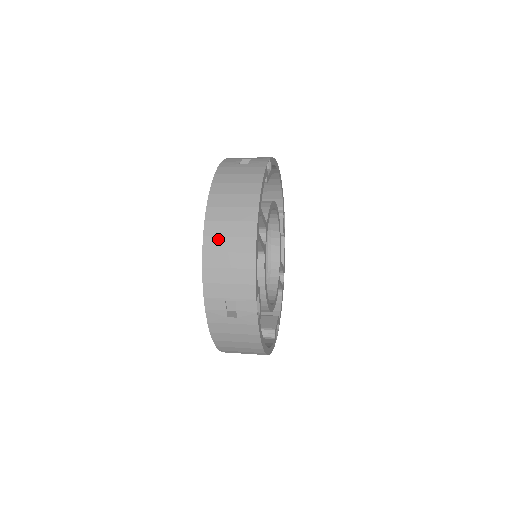
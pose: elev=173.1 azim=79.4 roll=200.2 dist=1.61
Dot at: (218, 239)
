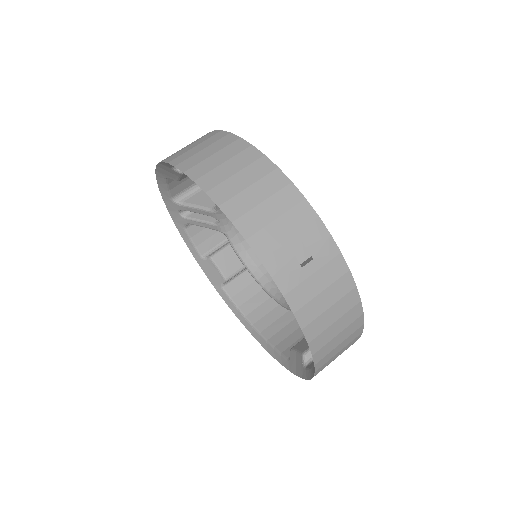
Dot at: (329, 361)
